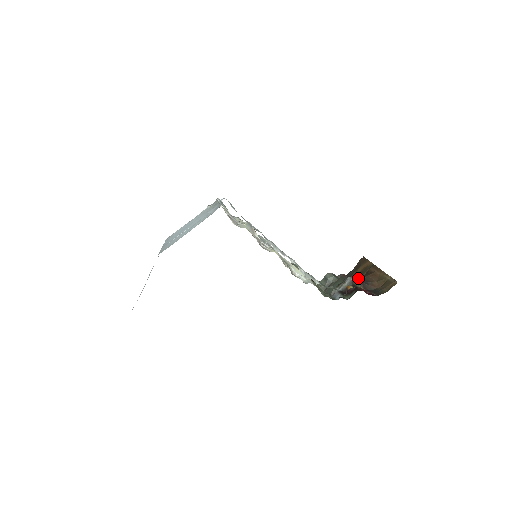
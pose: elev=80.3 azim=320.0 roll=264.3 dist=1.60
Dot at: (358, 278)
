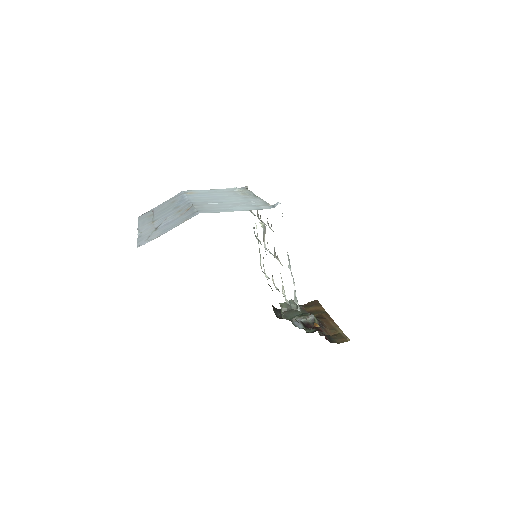
Dot at: occluded
